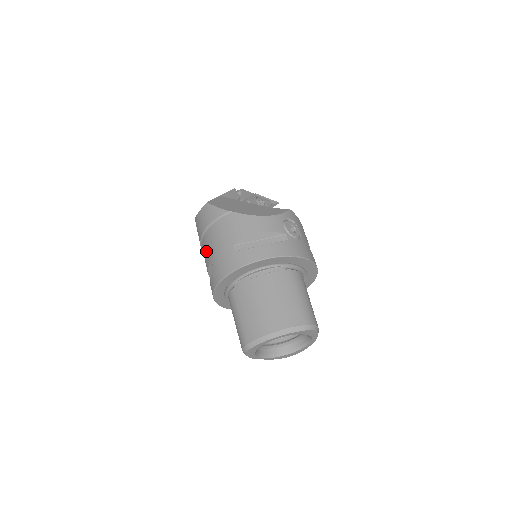
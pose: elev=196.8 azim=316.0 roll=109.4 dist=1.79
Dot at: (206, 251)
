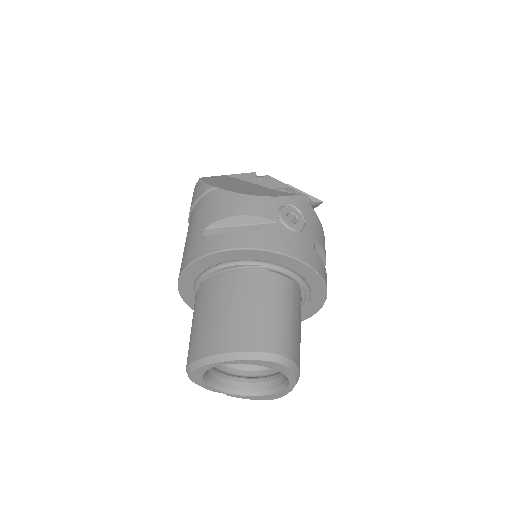
Dot at: occluded
